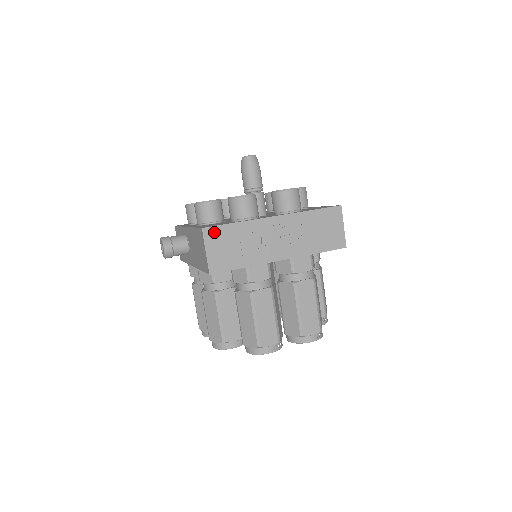
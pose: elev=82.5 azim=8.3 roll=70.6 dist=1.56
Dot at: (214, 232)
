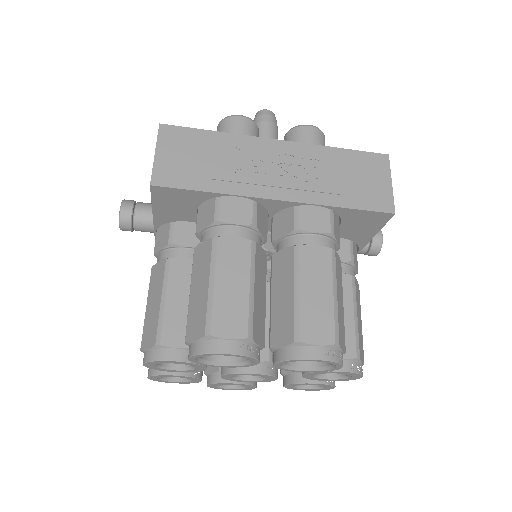
Dot at: (176, 133)
